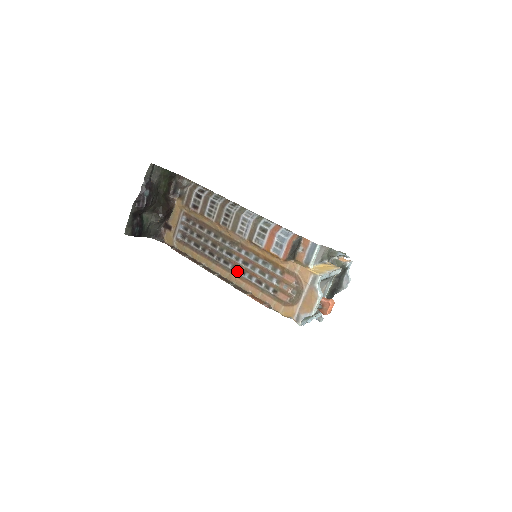
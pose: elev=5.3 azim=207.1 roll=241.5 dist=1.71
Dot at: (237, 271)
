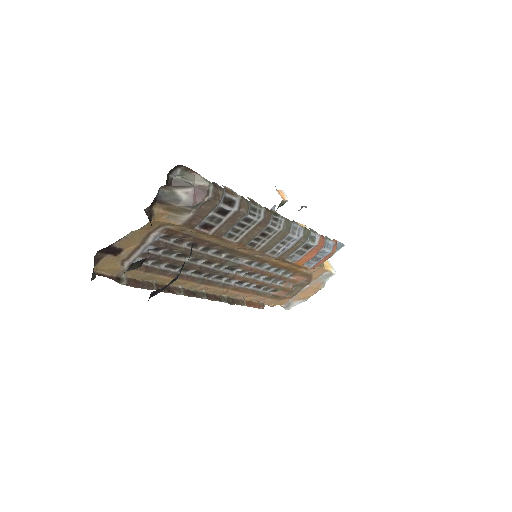
Dot at: (234, 283)
